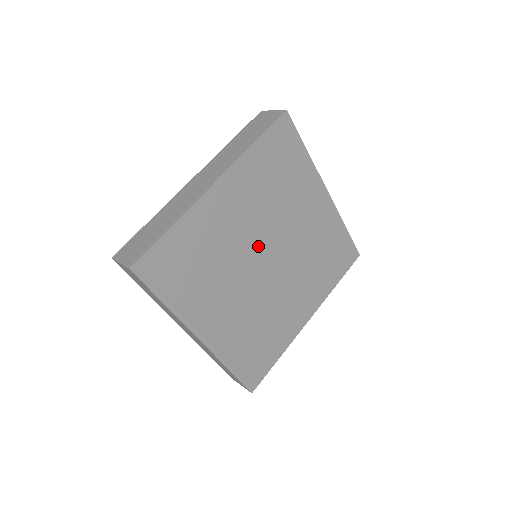
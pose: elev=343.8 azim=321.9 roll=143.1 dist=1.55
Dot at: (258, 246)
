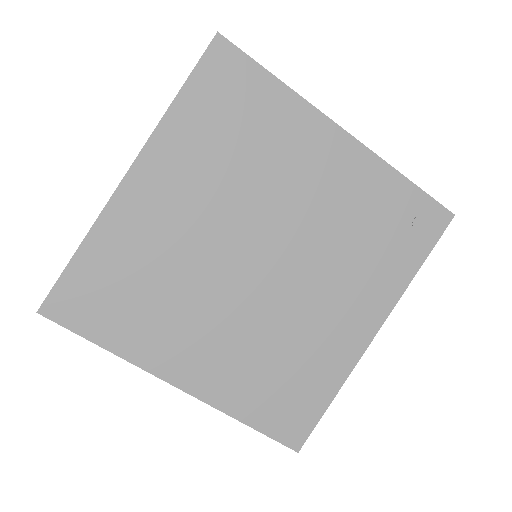
Dot at: (235, 243)
